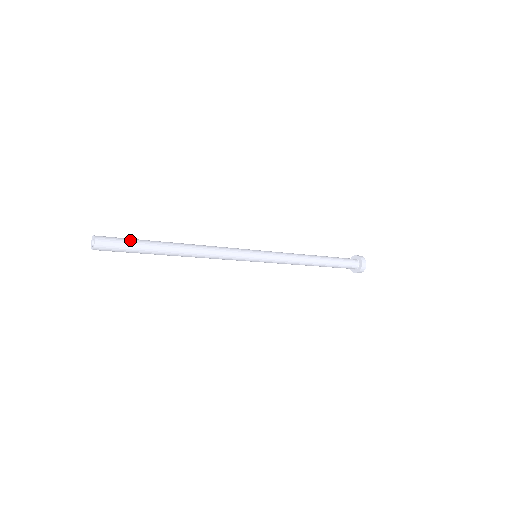
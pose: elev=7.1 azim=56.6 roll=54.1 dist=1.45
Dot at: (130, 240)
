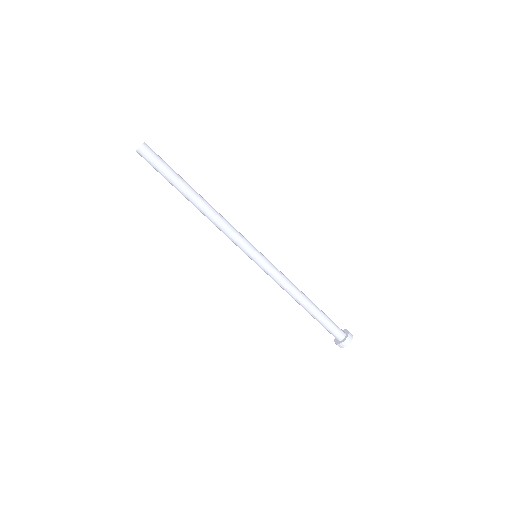
Dot at: occluded
